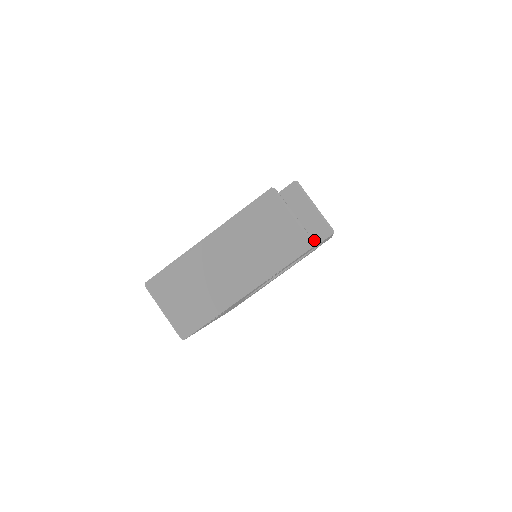
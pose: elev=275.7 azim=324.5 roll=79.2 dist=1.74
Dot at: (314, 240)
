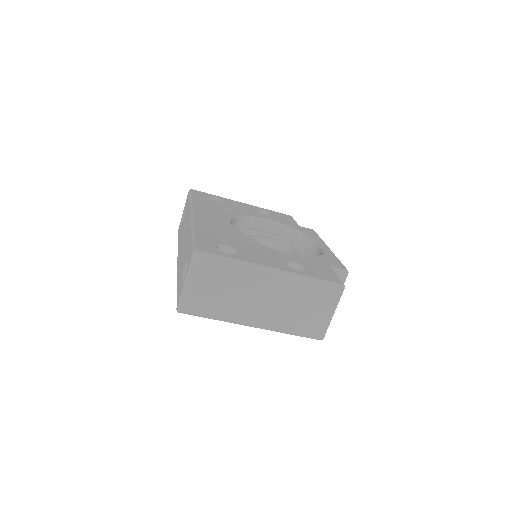
Dot at: occluded
